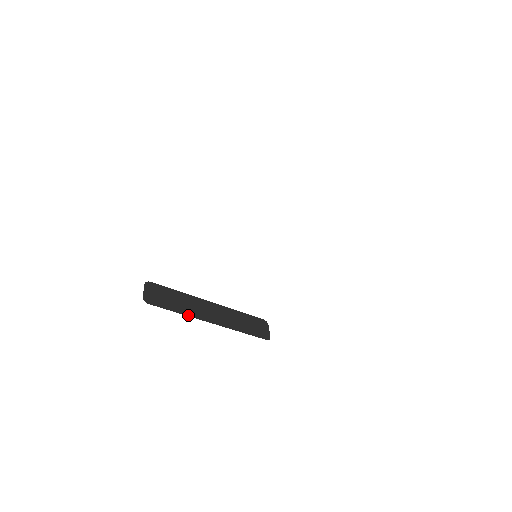
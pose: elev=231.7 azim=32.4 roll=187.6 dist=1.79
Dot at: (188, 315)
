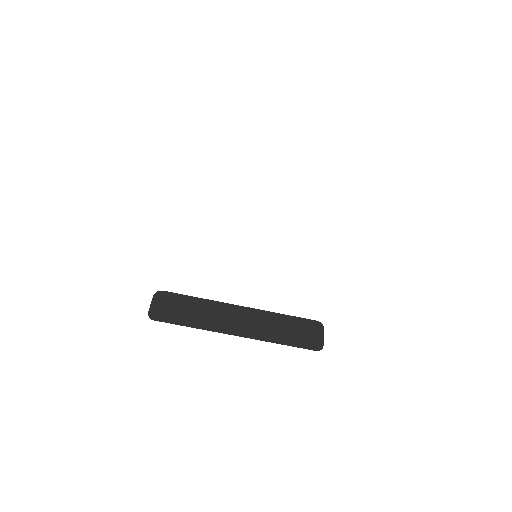
Dot at: (204, 328)
